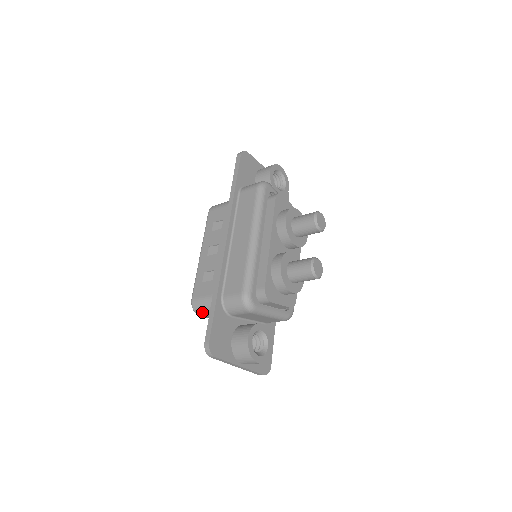
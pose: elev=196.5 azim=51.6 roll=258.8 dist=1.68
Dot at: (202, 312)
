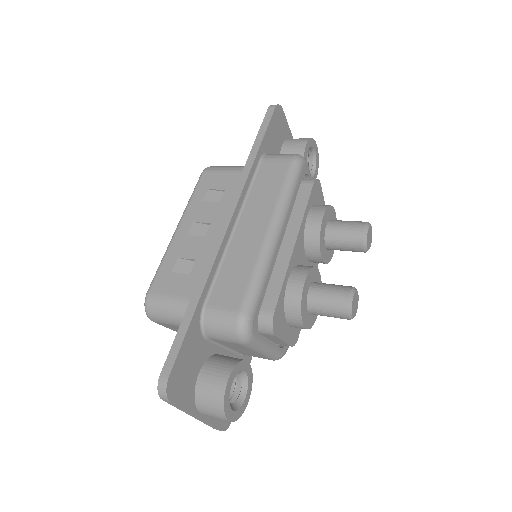
Dot at: (159, 317)
